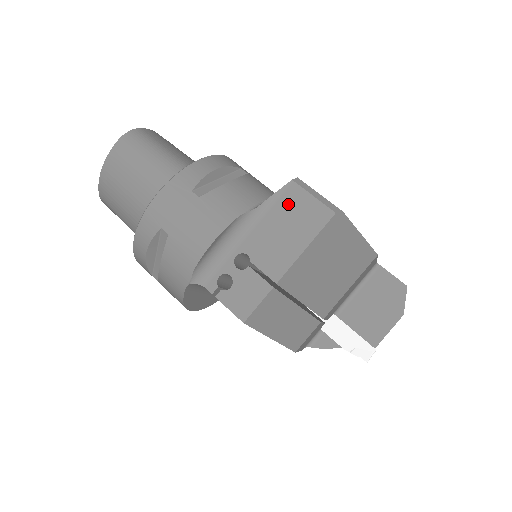
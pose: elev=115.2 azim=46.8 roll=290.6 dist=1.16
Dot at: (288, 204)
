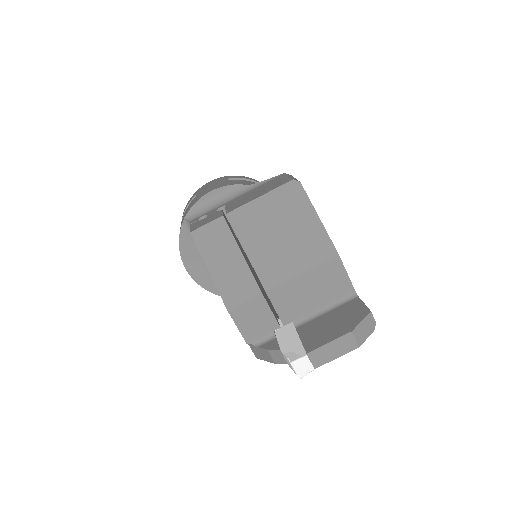
Dot at: (271, 182)
